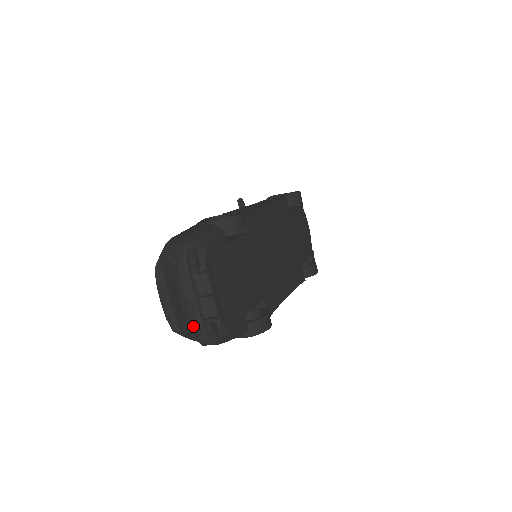
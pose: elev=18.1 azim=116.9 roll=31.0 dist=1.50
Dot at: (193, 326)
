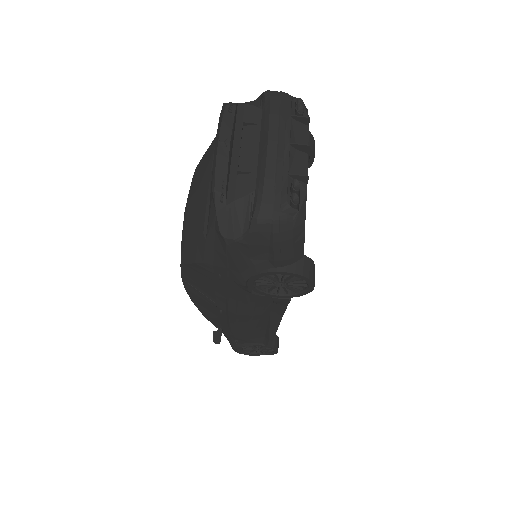
Dot at: (260, 183)
